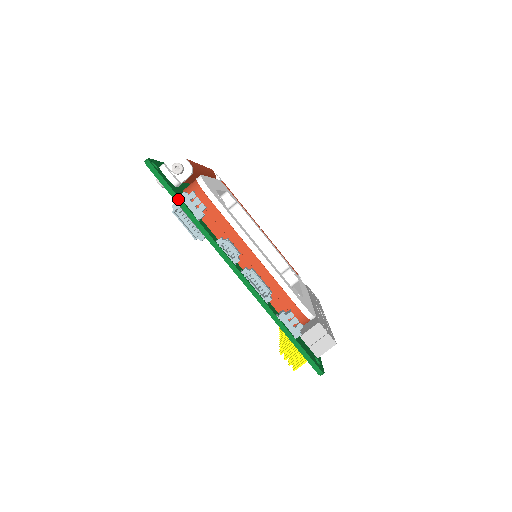
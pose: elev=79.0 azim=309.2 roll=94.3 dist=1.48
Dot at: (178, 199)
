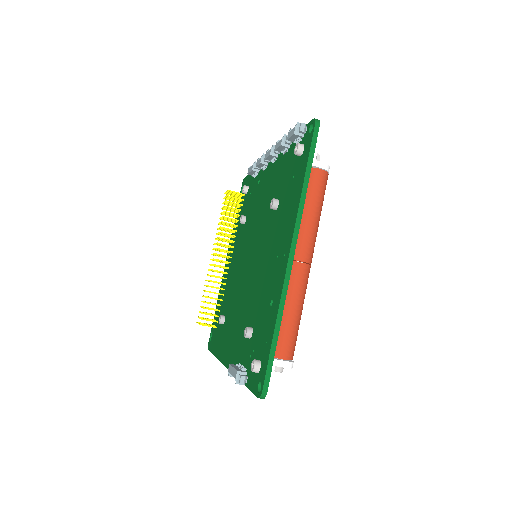
Dot at: occluded
